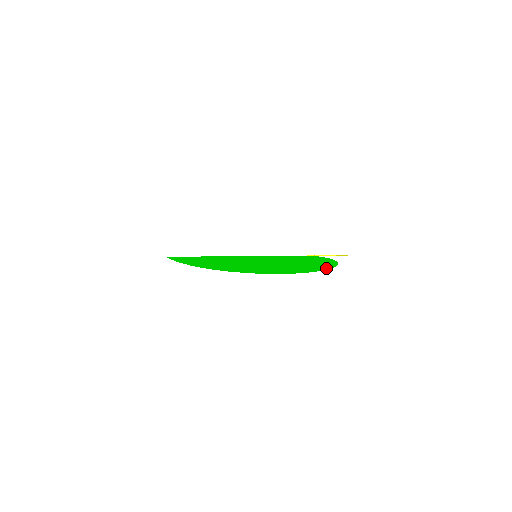
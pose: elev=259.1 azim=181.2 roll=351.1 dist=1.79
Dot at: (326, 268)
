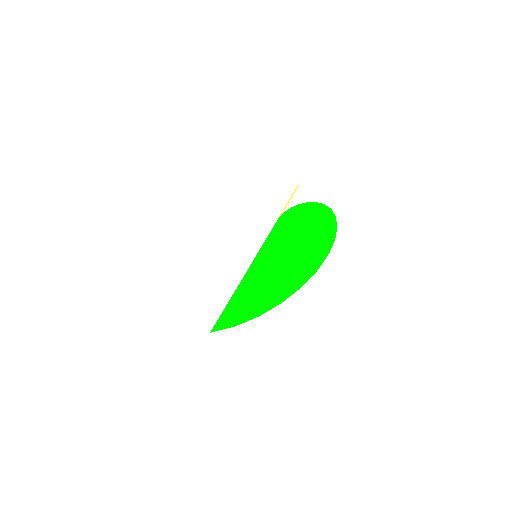
Dot at: (331, 215)
